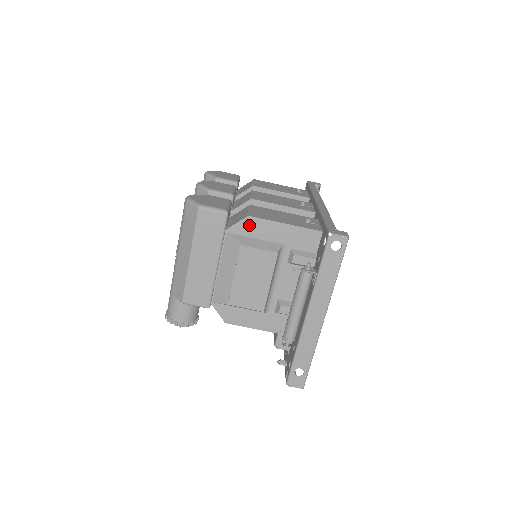
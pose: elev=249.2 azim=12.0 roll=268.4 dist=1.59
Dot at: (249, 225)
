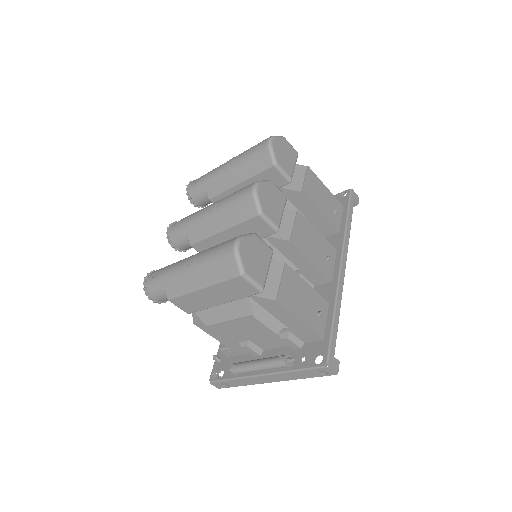
Dot at: (272, 304)
